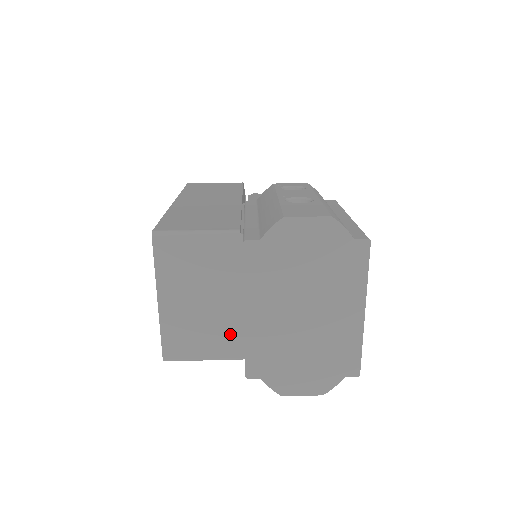
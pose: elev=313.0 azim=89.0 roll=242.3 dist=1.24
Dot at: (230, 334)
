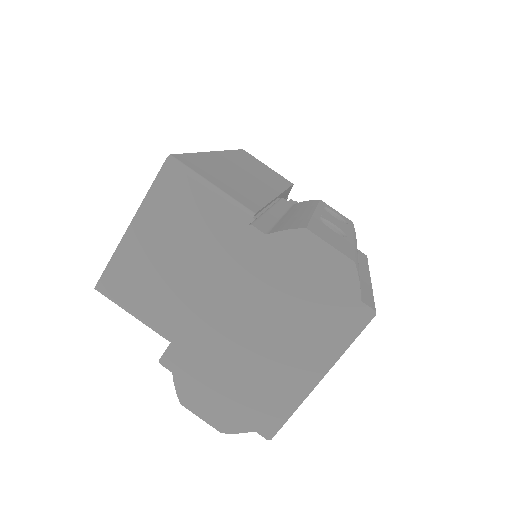
Dot at: (175, 309)
